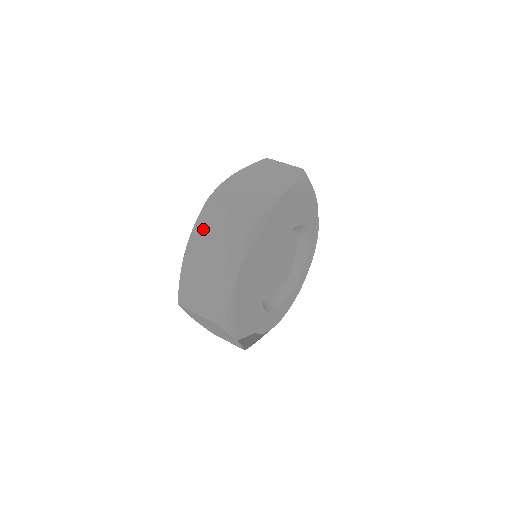
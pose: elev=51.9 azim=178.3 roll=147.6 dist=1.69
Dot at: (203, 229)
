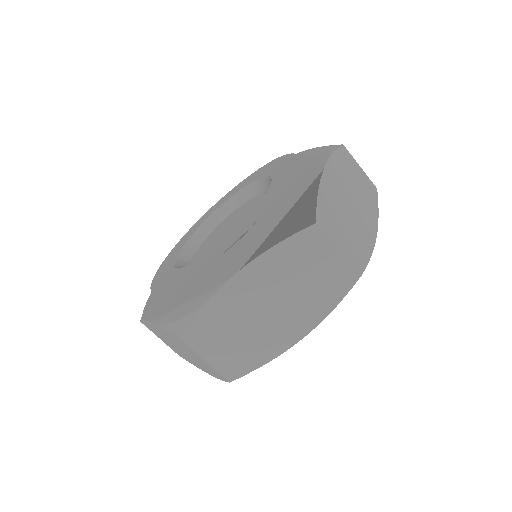
Dot at: (284, 260)
